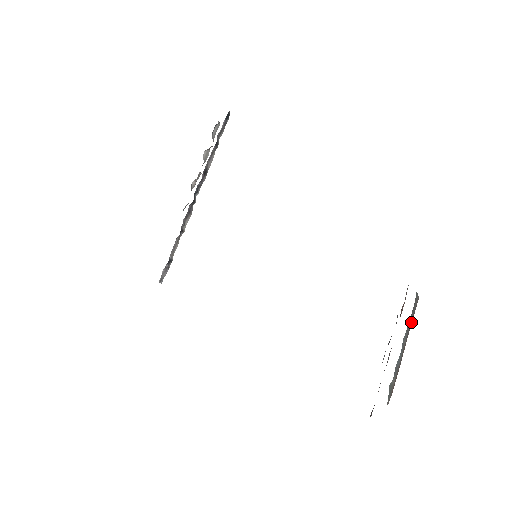
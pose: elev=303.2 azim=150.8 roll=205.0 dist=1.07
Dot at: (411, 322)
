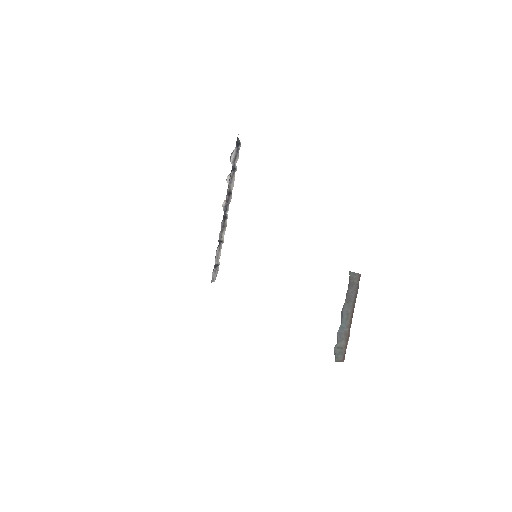
Dot at: (355, 295)
